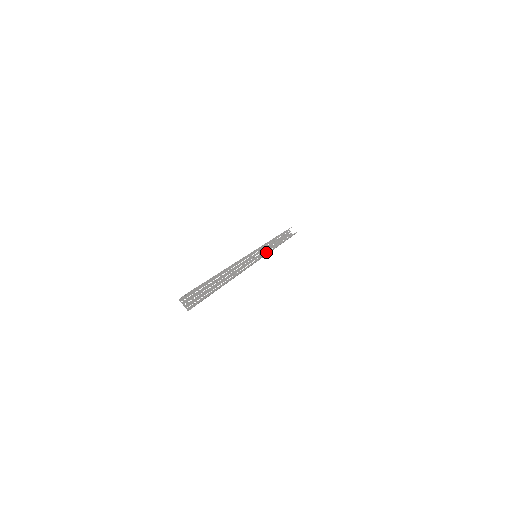
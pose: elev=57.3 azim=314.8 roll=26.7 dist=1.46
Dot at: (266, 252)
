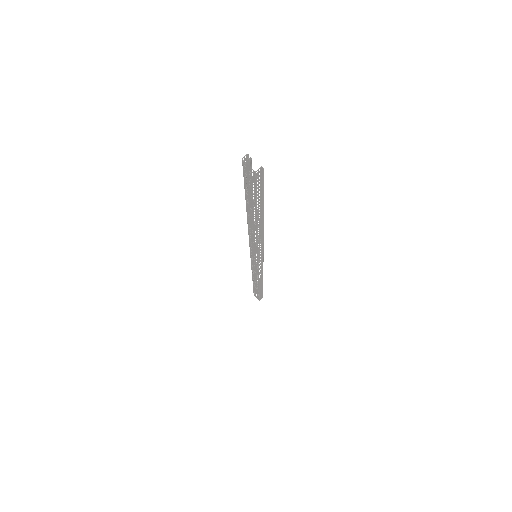
Dot at: (257, 271)
